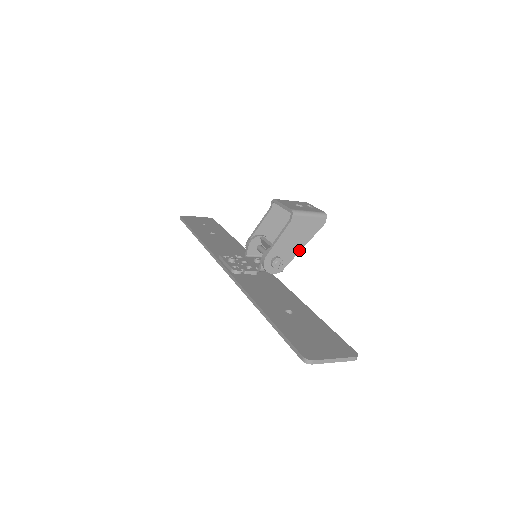
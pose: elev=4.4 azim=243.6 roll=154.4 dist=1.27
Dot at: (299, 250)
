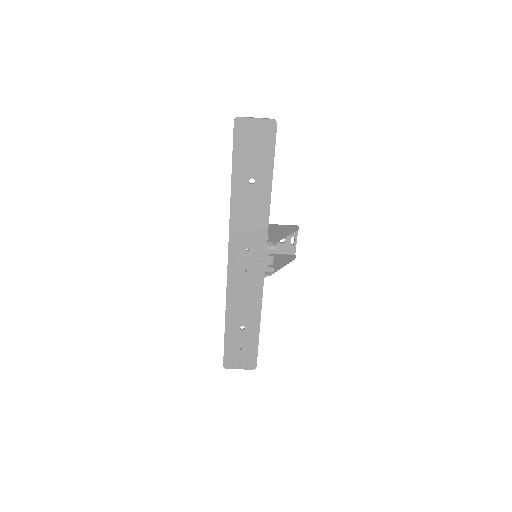
Dot at: (284, 235)
